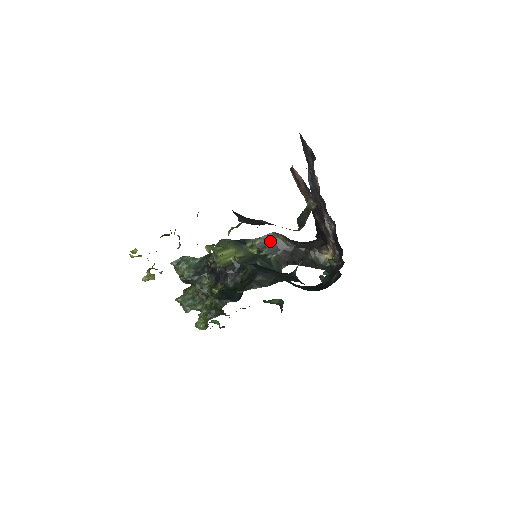
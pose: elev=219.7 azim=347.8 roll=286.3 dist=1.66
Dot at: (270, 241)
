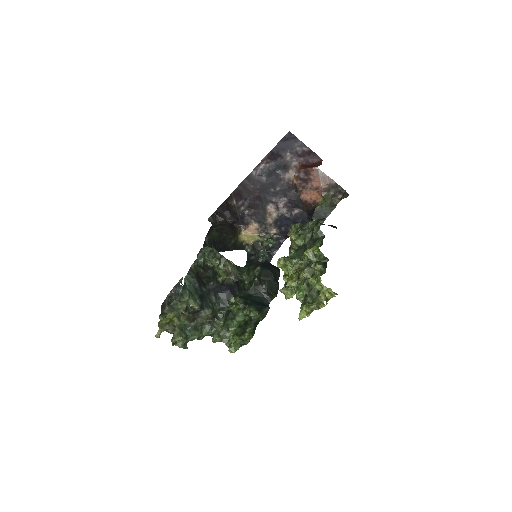
Dot at: (211, 236)
